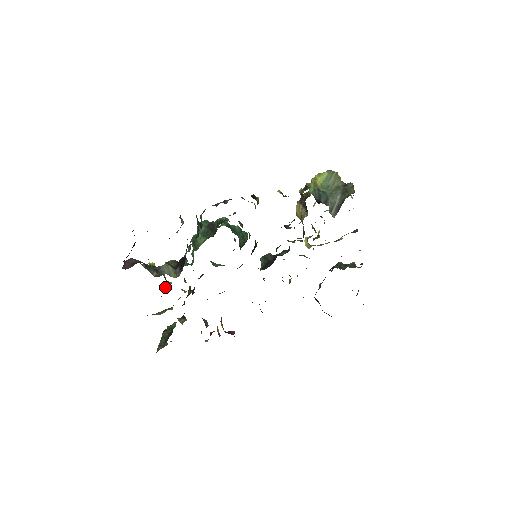
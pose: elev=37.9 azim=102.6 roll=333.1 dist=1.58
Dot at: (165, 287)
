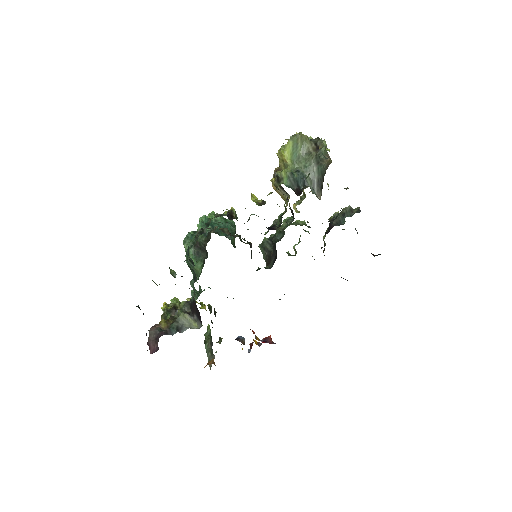
Dot at: occluded
